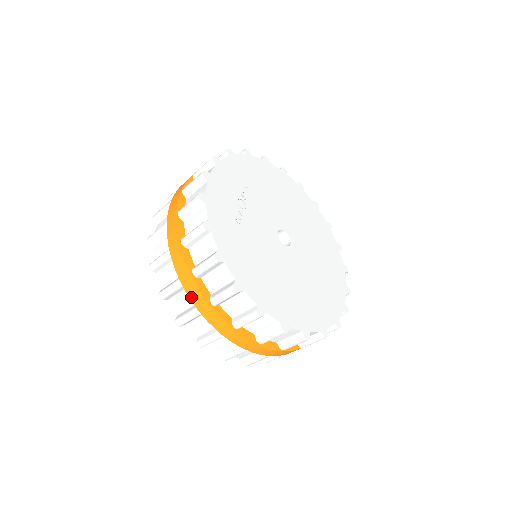
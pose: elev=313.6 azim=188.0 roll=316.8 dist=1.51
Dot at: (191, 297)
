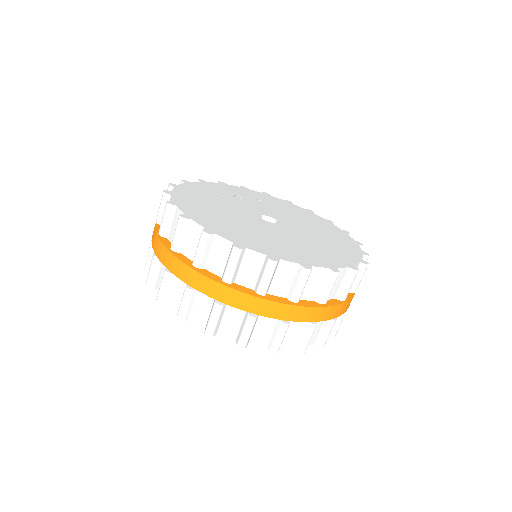
Dot at: occluded
